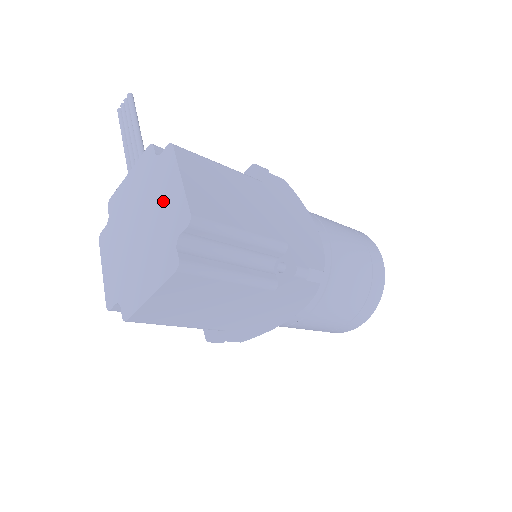
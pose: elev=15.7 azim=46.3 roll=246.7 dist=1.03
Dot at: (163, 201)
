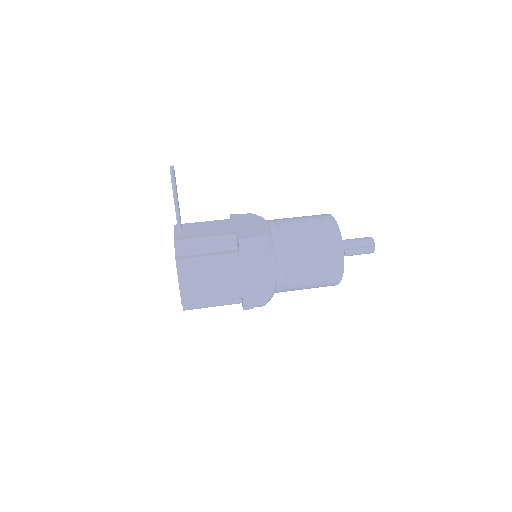
Dot at: occluded
